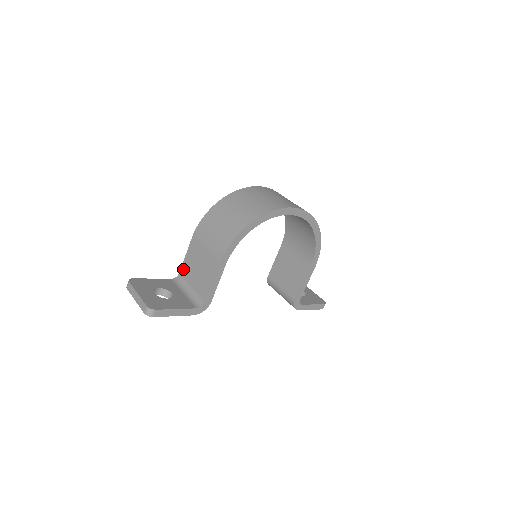
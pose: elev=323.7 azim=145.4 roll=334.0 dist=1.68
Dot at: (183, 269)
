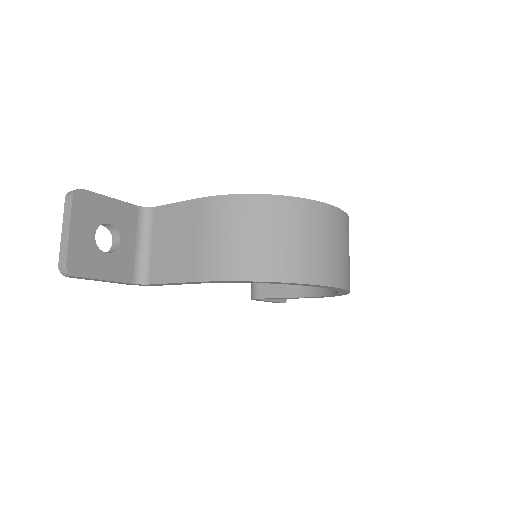
Dot at: (161, 211)
